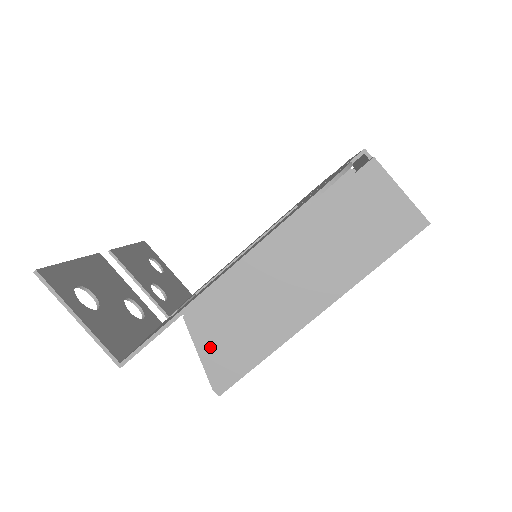
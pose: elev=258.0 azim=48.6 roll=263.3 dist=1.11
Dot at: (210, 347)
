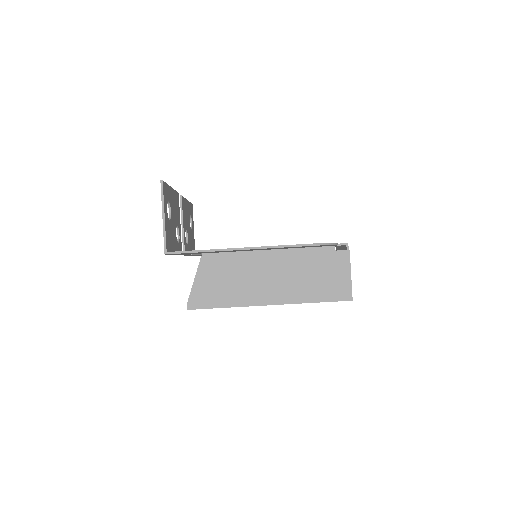
Dot at: (203, 281)
